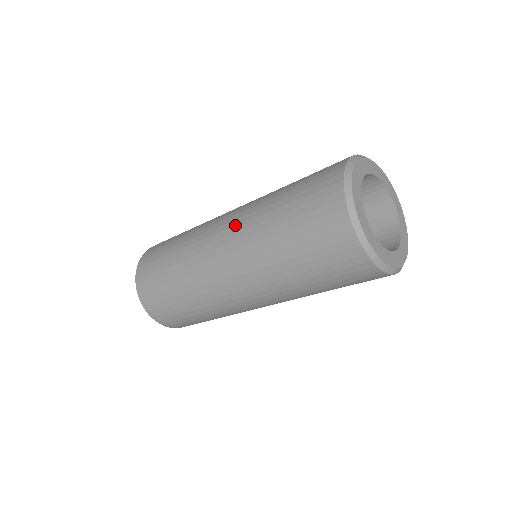
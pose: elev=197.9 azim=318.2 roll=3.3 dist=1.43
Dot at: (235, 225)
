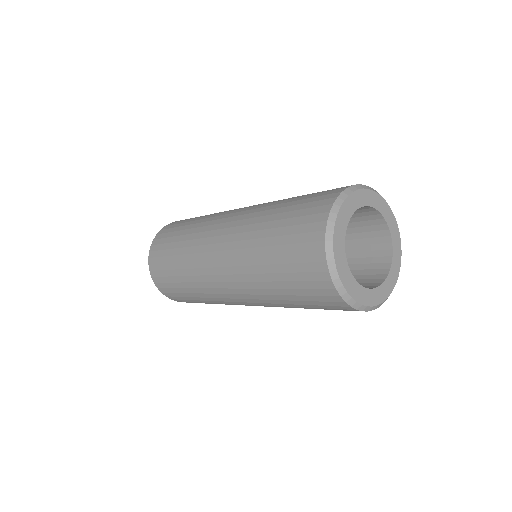
Dot at: (229, 250)
